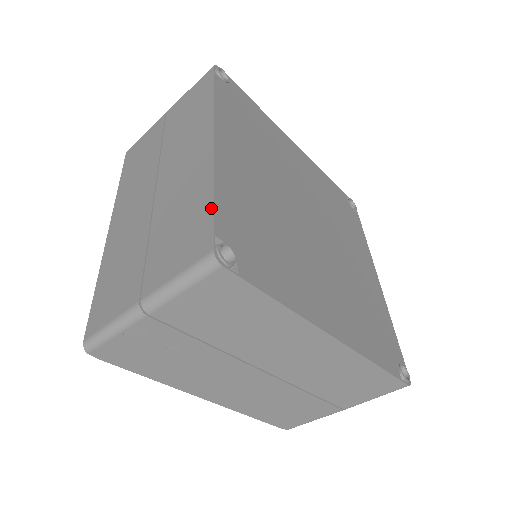
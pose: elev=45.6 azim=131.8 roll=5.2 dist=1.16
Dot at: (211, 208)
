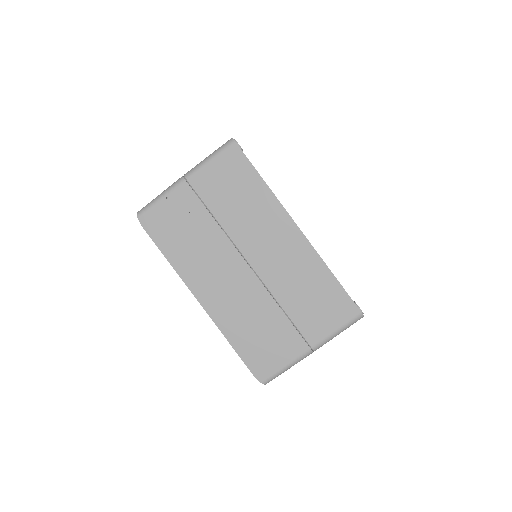
Dot at: occluded
